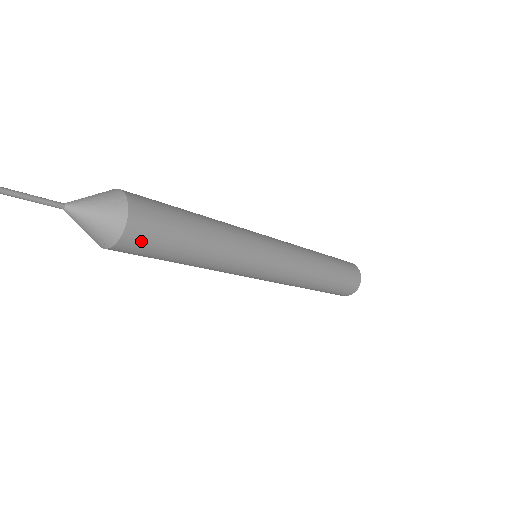
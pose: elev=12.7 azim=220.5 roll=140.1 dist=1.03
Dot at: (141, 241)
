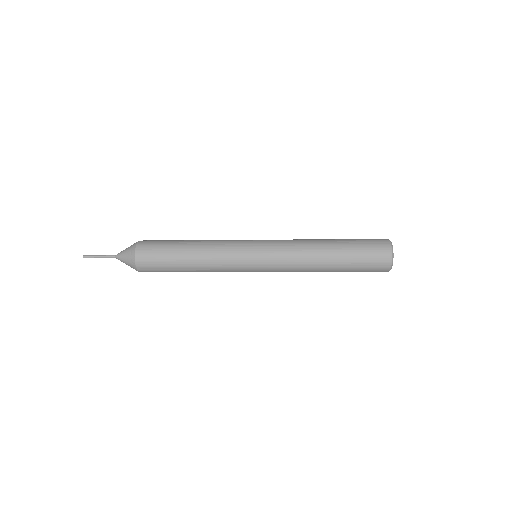
Dot at: (147, 252)
